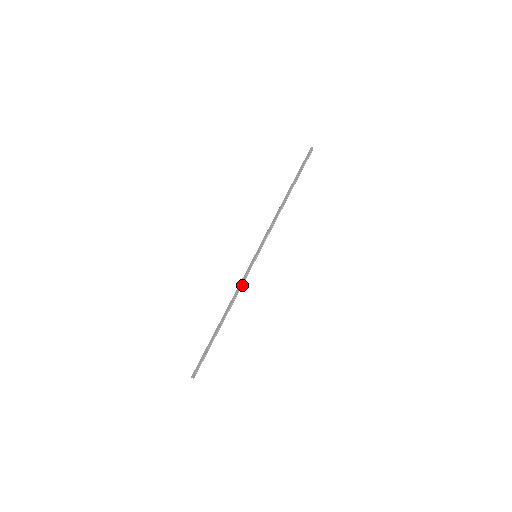
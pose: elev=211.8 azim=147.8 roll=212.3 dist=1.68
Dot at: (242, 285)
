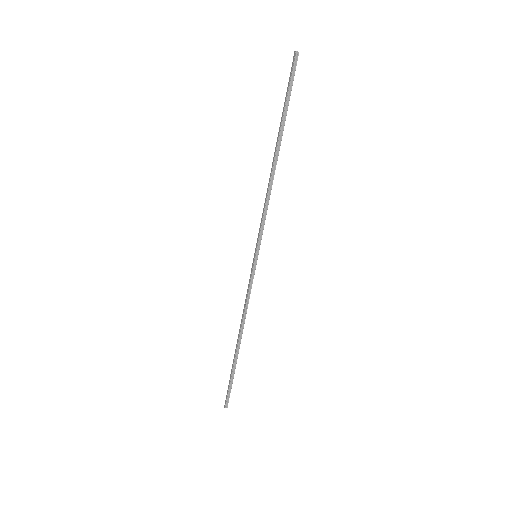
Dot at: (249, 298)
